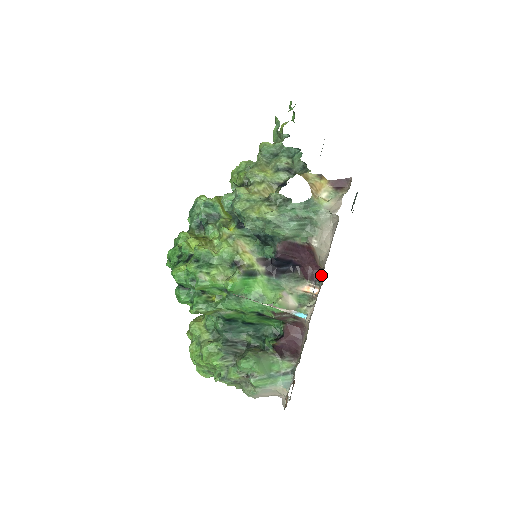
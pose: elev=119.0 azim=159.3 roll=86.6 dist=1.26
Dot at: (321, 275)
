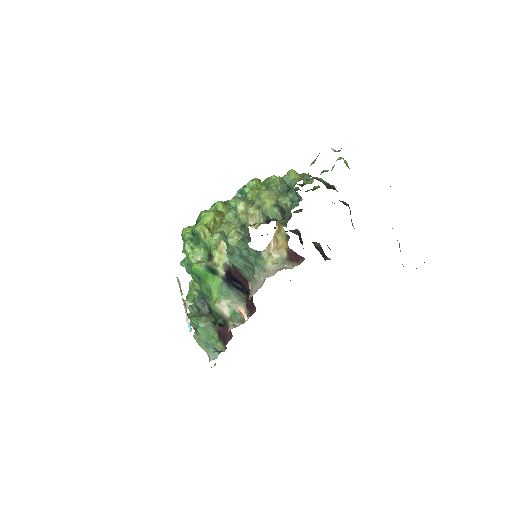
Dot at: (254, 311)
